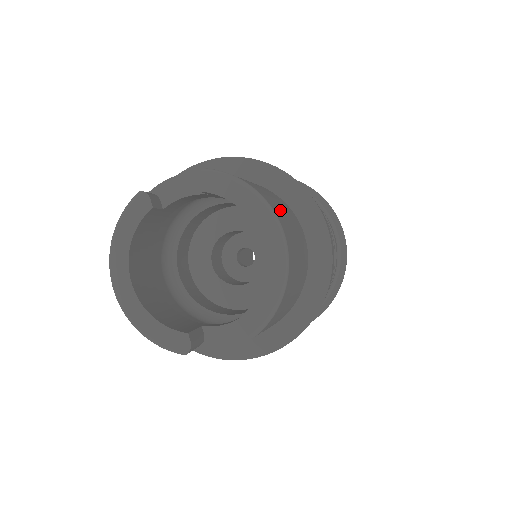
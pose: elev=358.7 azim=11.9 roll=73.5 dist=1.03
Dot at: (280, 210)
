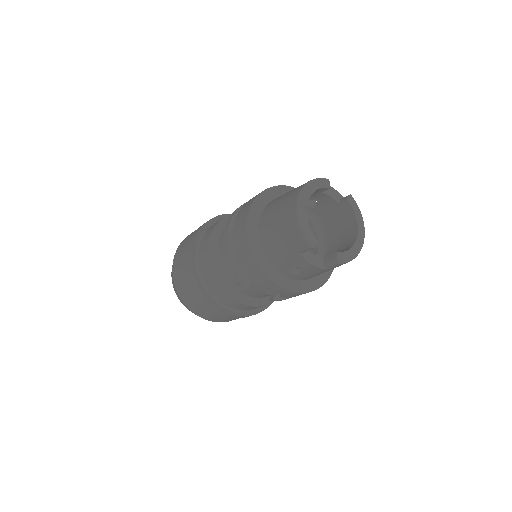
Dot at: occluded
